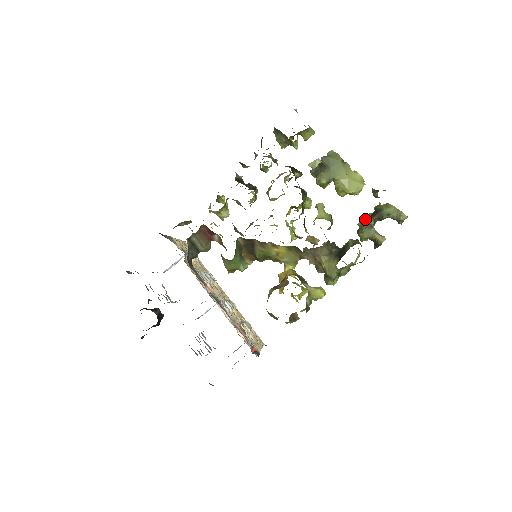
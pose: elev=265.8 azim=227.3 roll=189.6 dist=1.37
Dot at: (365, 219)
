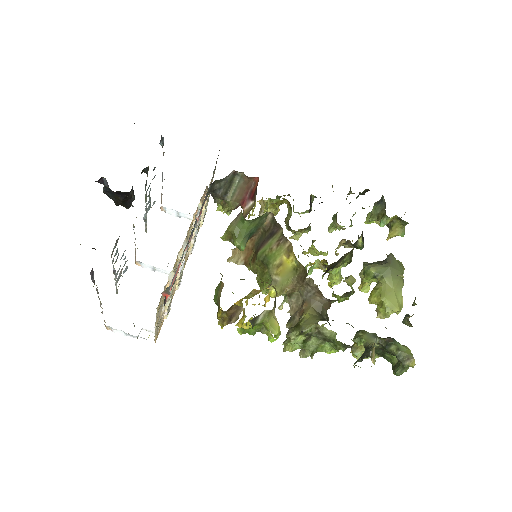
Dot at: occluded
